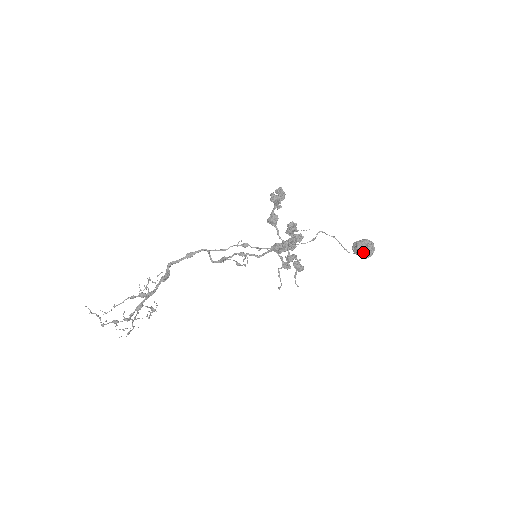
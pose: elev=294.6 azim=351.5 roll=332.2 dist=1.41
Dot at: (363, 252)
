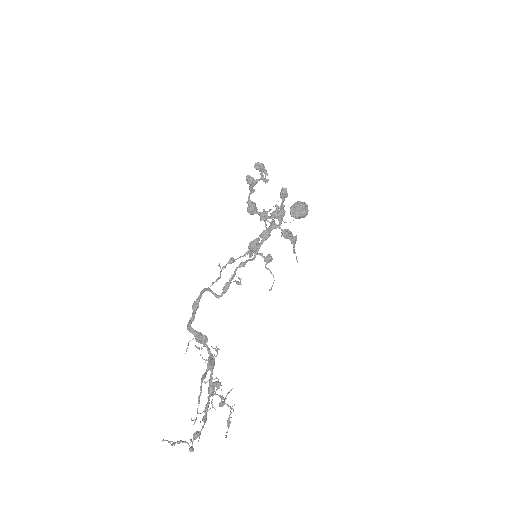
Dot at: (303, 211)
